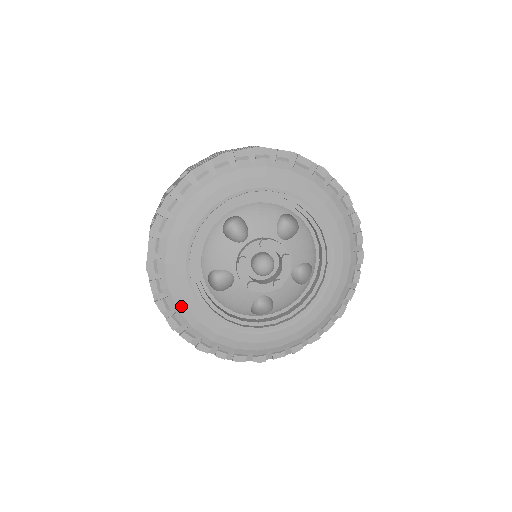
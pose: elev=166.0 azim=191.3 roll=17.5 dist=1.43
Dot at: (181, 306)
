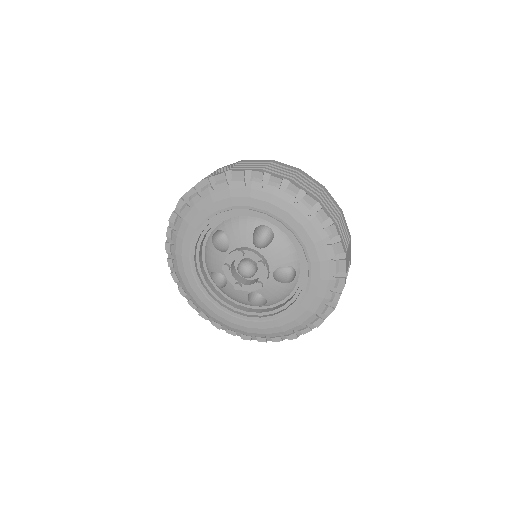
Dot at: (187, 220)
